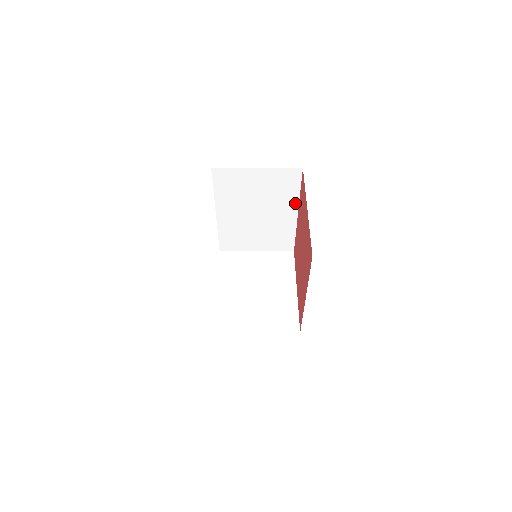
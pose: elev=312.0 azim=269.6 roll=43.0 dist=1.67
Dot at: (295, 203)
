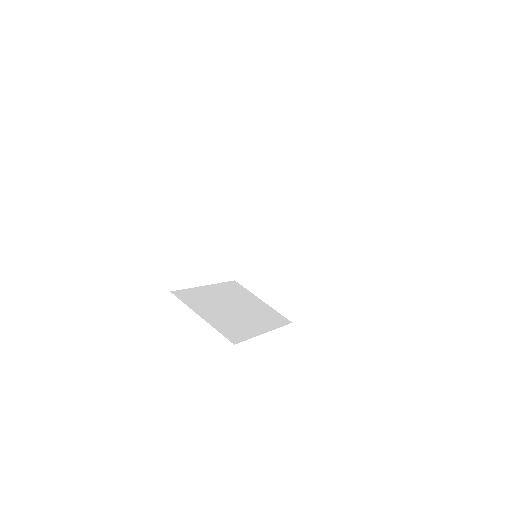
Dot at: (321, 258)
